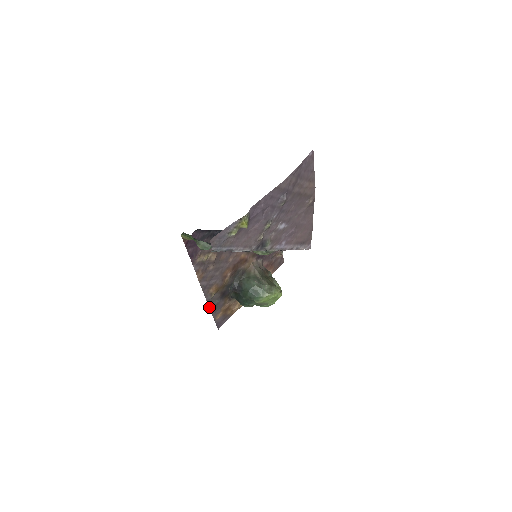
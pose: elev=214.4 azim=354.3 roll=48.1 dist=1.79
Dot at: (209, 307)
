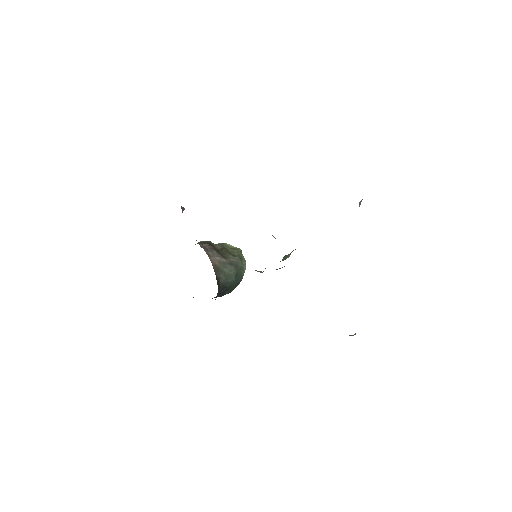
Dot at: occluded
